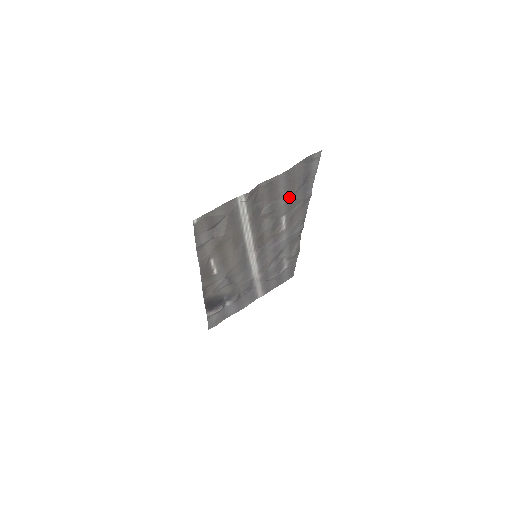
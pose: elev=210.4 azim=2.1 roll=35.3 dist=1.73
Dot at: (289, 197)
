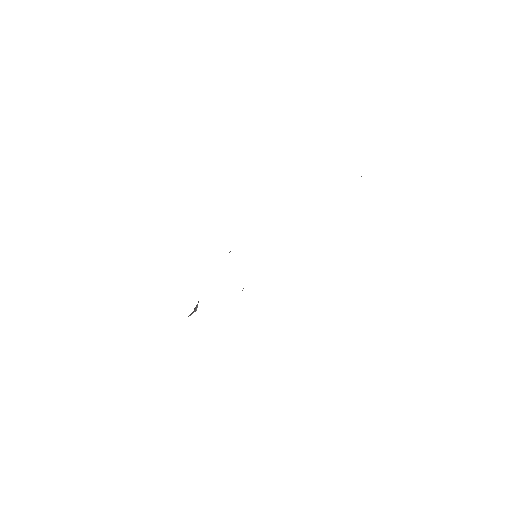
Dot at: occluded
